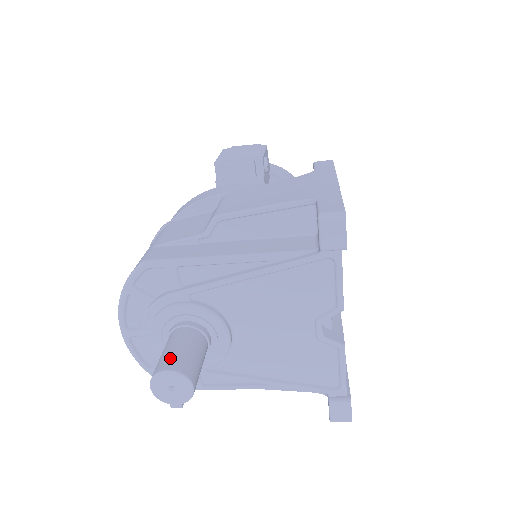
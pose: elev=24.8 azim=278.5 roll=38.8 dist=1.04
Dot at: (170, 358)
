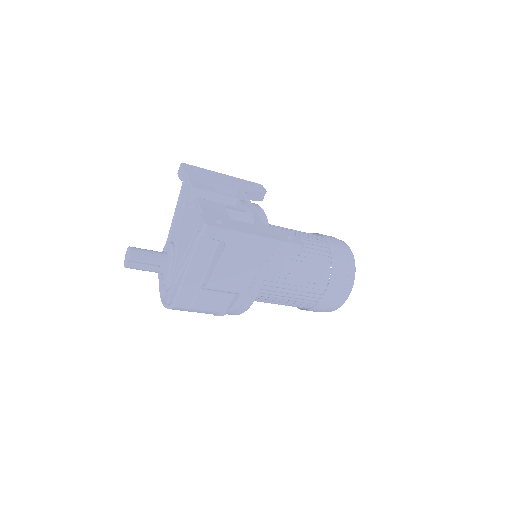
Dot at: occluded
